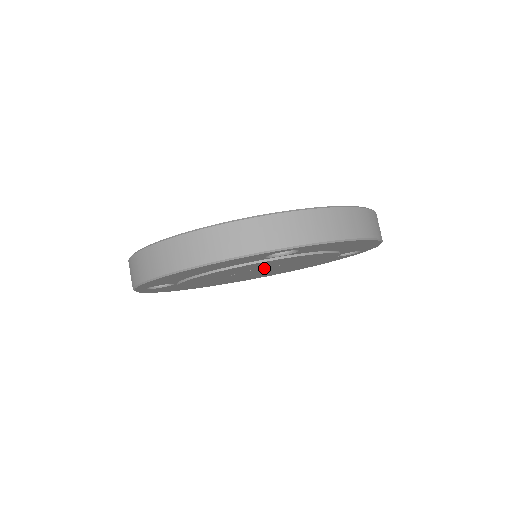
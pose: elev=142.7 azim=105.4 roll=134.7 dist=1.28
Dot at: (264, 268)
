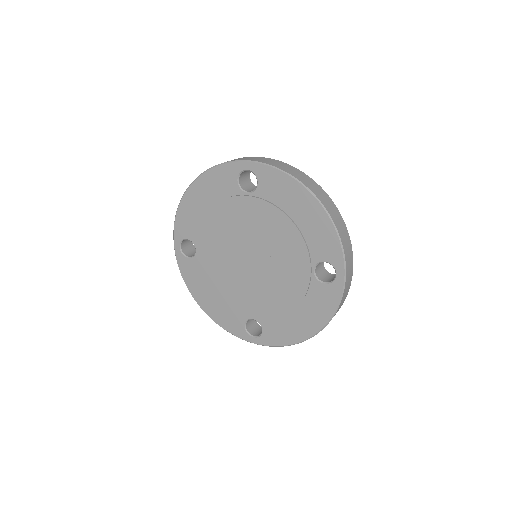
Dot at: (249, 243)
